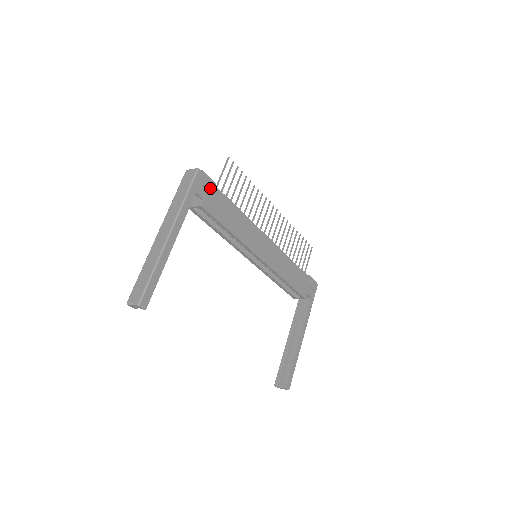
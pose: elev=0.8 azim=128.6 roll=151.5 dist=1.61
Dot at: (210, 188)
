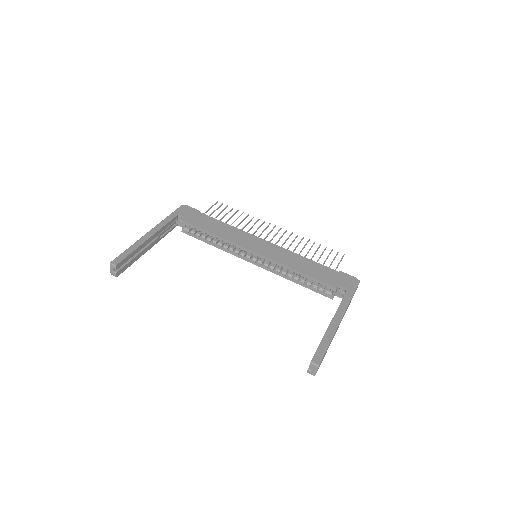
Dot at: (193, 213)
